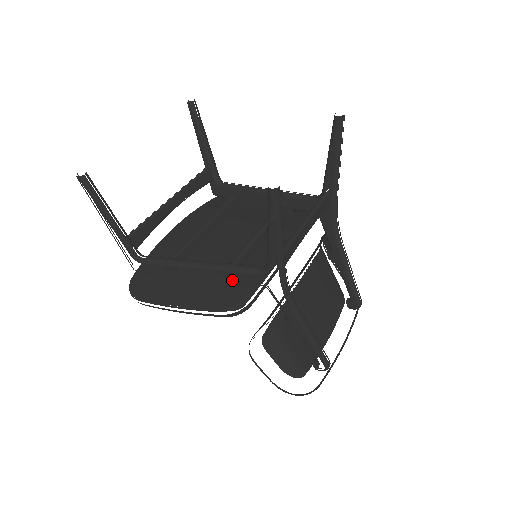
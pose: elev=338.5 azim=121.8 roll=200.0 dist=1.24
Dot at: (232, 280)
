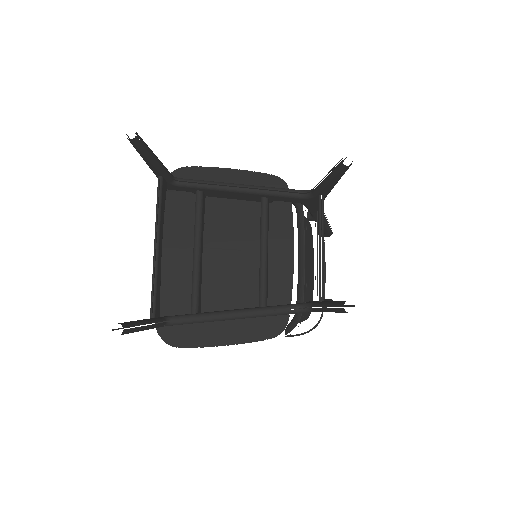
Dot at: occluded
